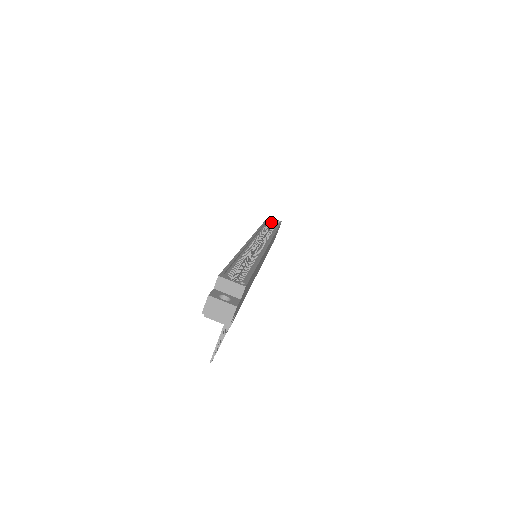
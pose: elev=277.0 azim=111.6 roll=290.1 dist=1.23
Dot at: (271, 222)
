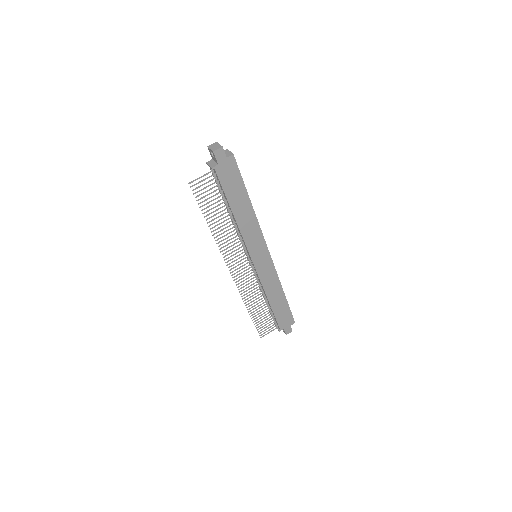
Dot at: occluded
